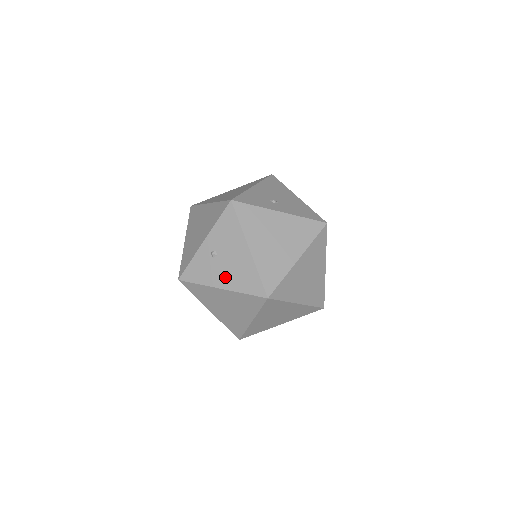
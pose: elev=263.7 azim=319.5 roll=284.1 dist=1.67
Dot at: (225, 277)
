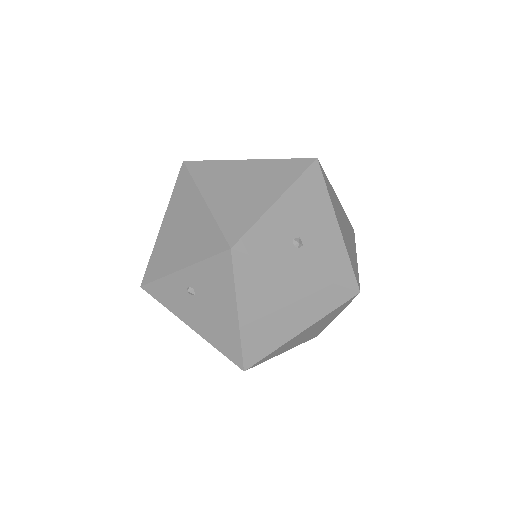
Dot at: (199, 321)
